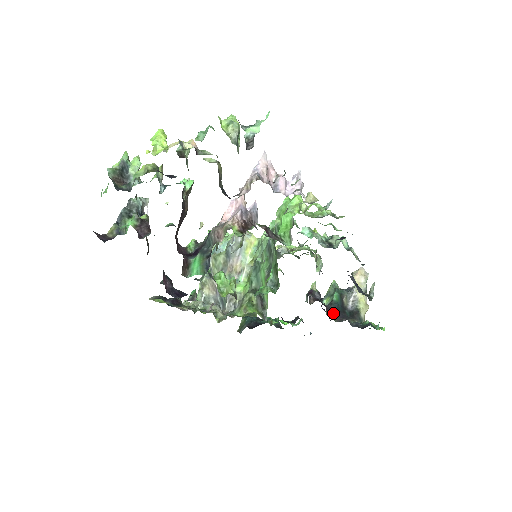
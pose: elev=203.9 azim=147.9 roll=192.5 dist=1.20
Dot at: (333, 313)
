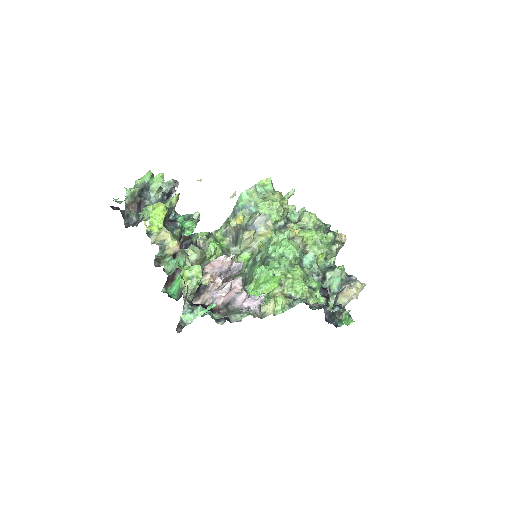
Dot at: occluded
